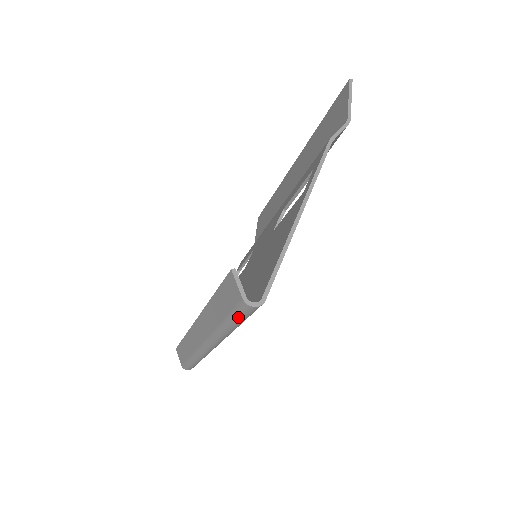
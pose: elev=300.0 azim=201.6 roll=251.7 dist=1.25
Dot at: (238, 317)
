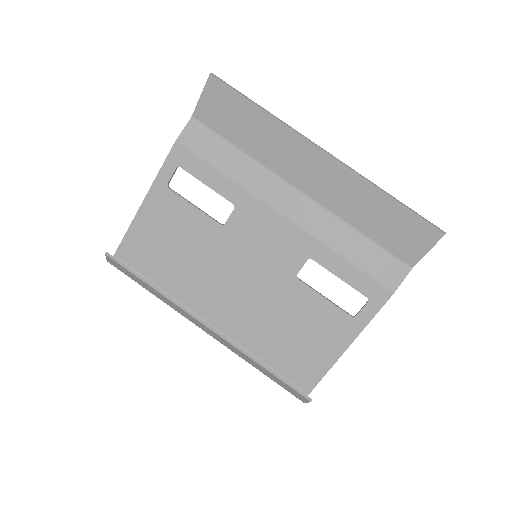
Dot at: occluded
